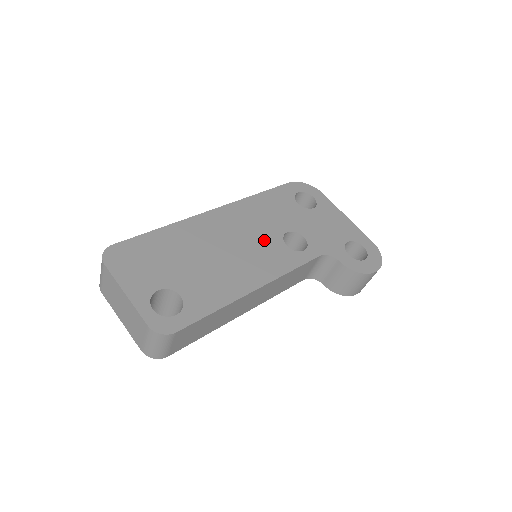
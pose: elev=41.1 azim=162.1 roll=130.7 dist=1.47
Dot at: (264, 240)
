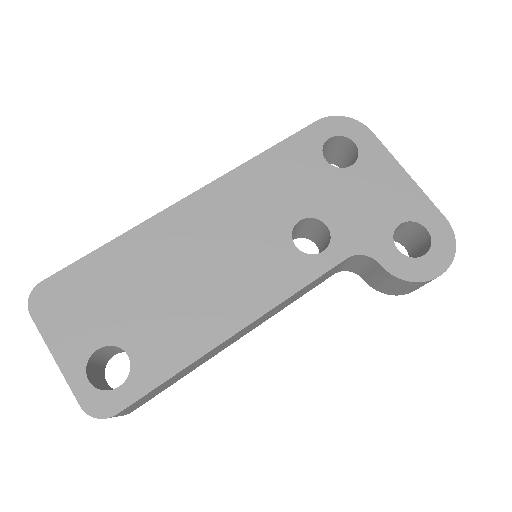
Dot at: (261, 241)
